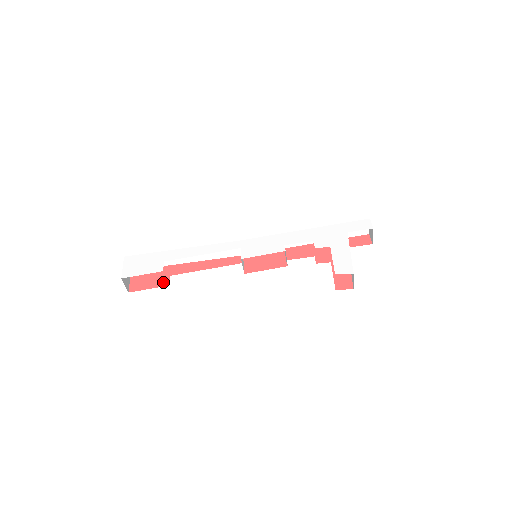
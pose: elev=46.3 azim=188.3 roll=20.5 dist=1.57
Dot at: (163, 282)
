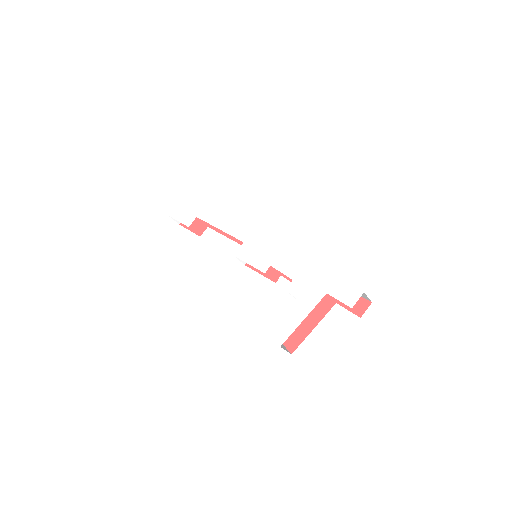
Dot at: (200, 230)
